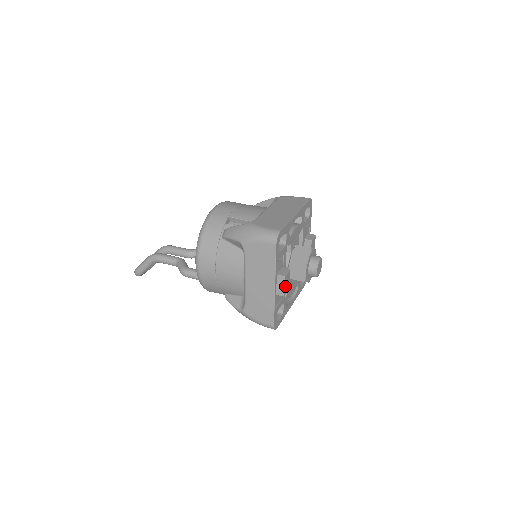
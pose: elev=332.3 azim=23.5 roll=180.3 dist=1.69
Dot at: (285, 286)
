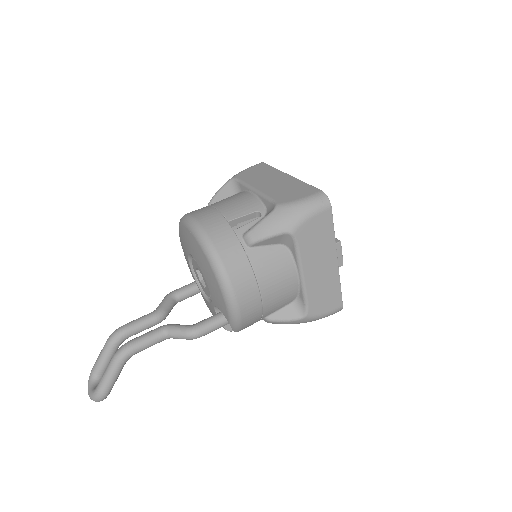
Dot at: (340, 253)
